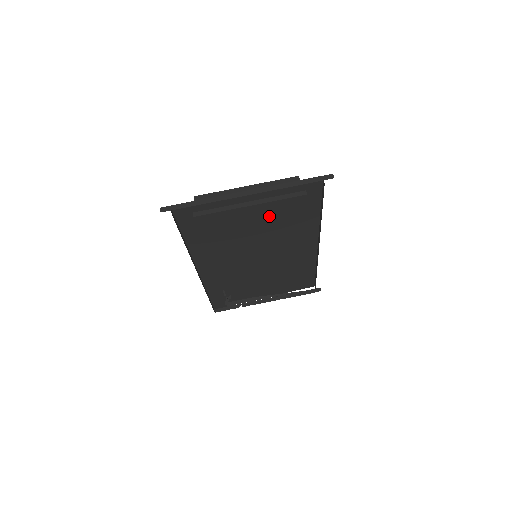
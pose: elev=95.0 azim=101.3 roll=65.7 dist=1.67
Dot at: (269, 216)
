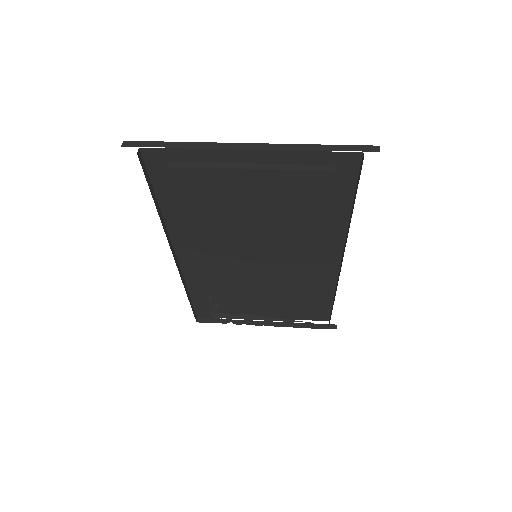
Dot at: (278, 196)
